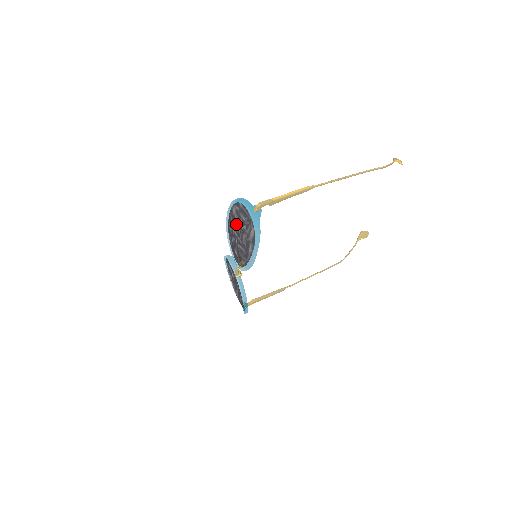
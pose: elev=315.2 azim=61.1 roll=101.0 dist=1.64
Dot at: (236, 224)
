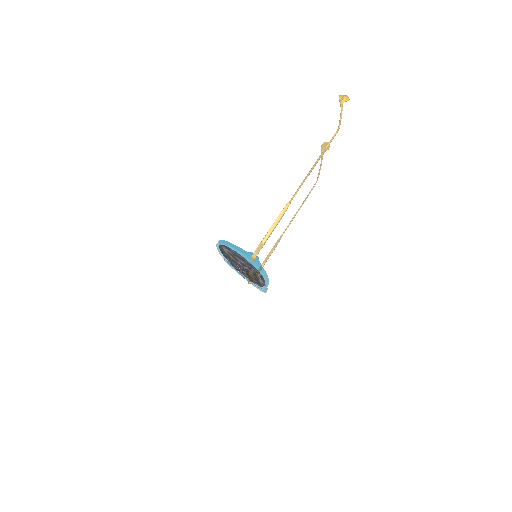
Dot at: (234, 262)
